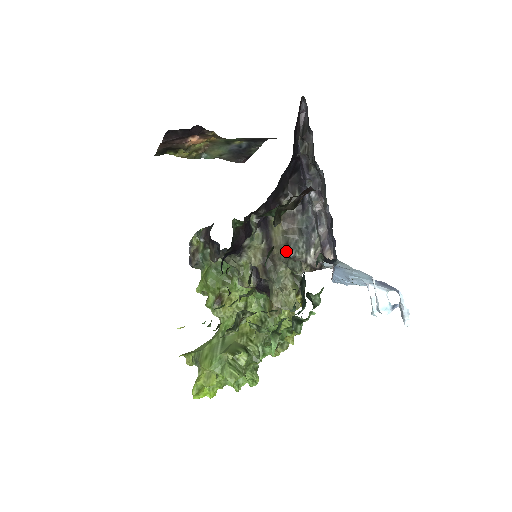
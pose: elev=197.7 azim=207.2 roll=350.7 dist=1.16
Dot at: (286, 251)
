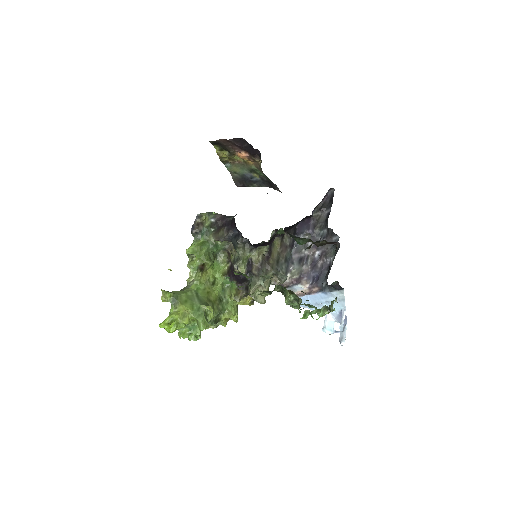
Dot at: (277, 265)
